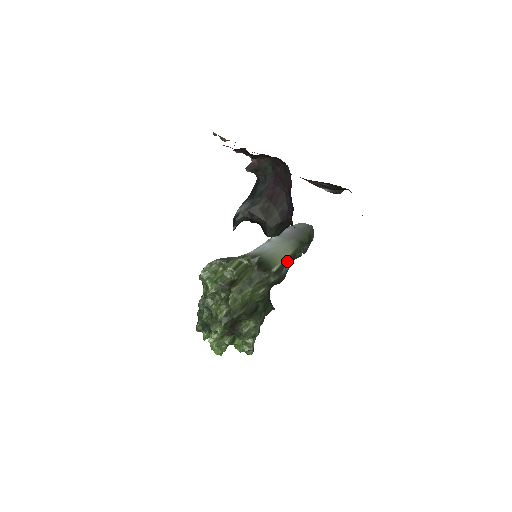
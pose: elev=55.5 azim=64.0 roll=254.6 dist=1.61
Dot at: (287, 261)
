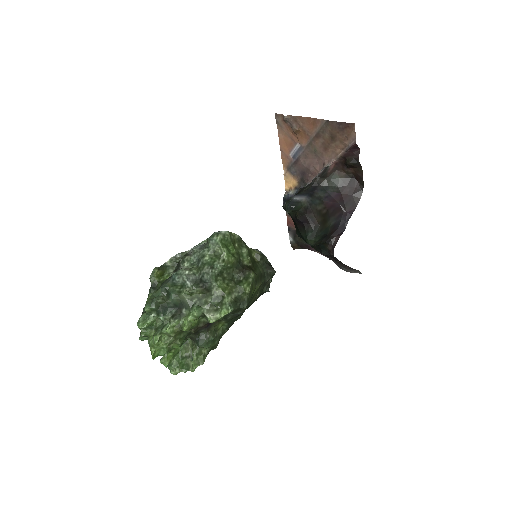
Dot at: occluded
